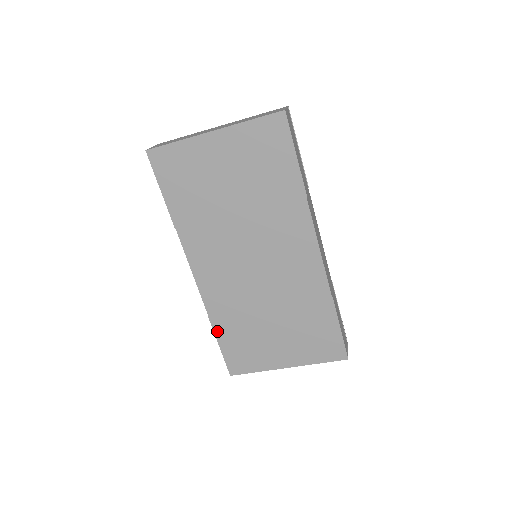
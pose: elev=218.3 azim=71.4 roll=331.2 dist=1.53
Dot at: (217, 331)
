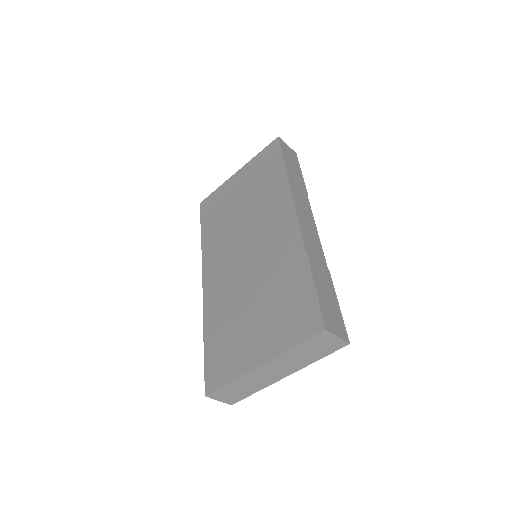
Dot at: (206, 336)
